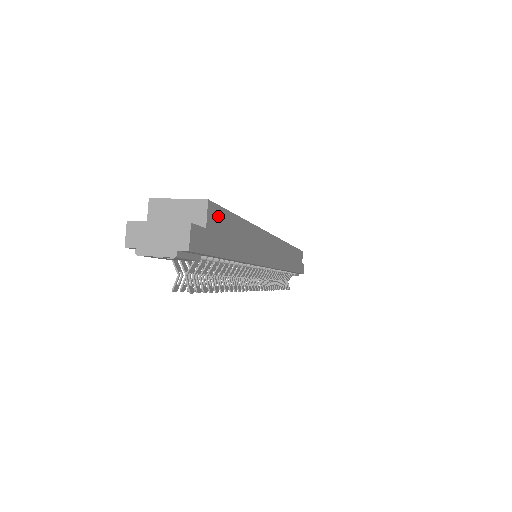
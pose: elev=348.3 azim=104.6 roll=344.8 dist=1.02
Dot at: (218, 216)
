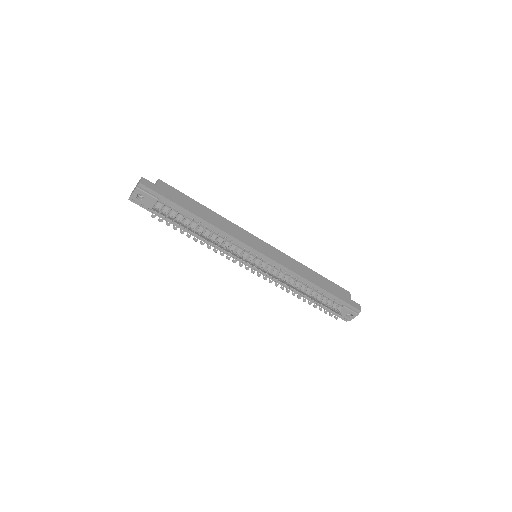
Dot at: (169, 188)
